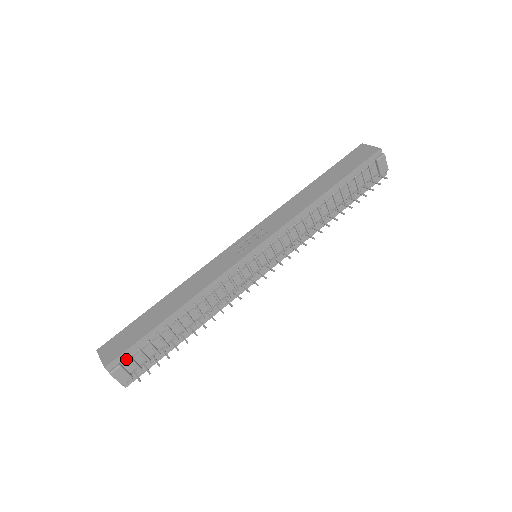
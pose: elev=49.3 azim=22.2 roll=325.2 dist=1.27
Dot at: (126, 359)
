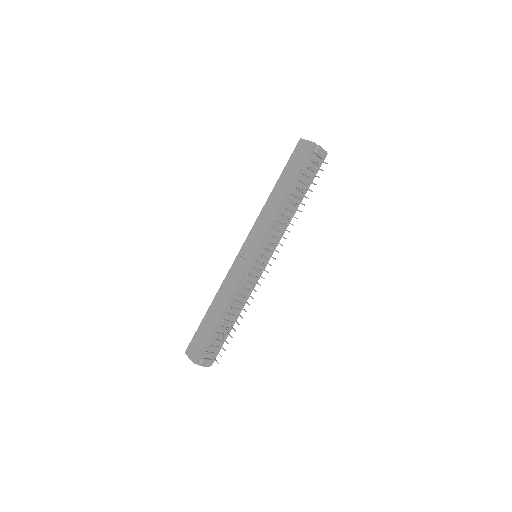
Dot at: (204, 354)
